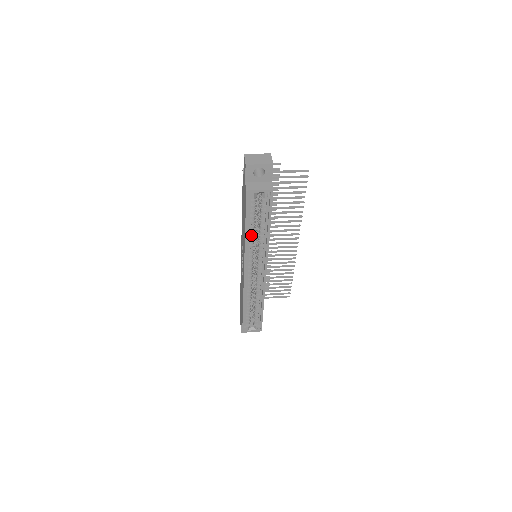
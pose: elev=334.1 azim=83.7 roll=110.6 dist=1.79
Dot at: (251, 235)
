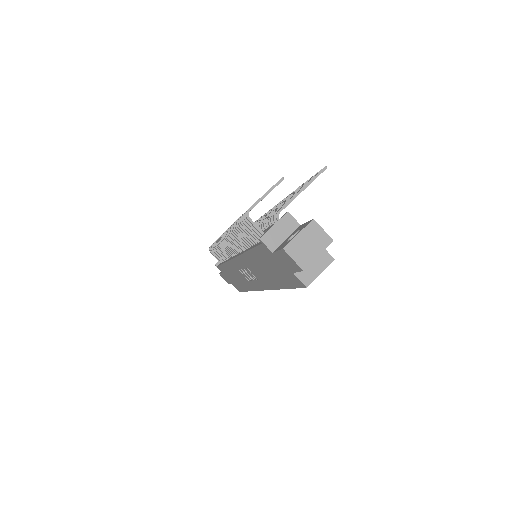
Dot at: occluded
